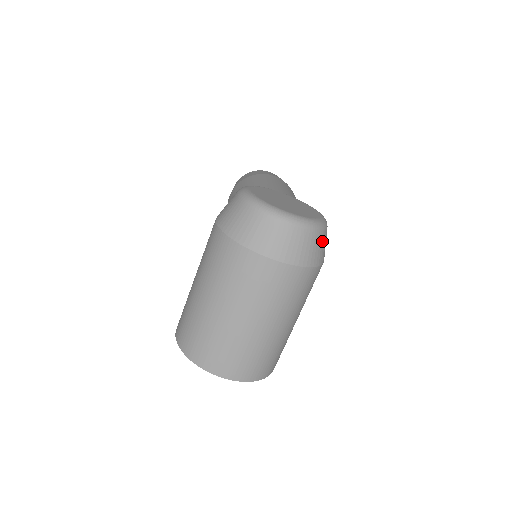
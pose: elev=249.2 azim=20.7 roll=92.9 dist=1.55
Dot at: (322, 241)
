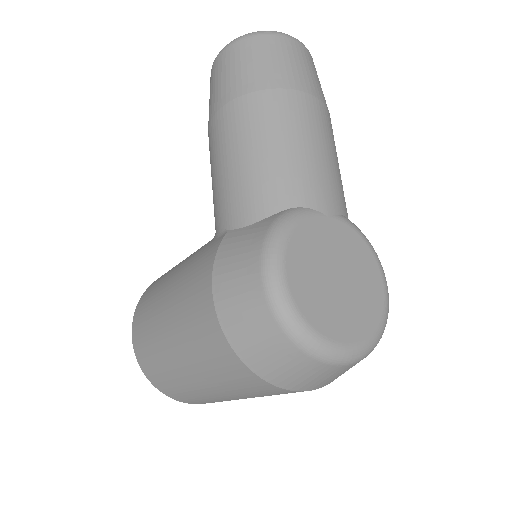
Dot at: occluded
